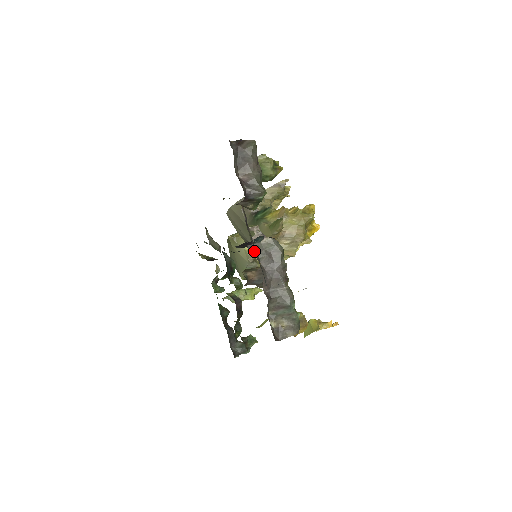
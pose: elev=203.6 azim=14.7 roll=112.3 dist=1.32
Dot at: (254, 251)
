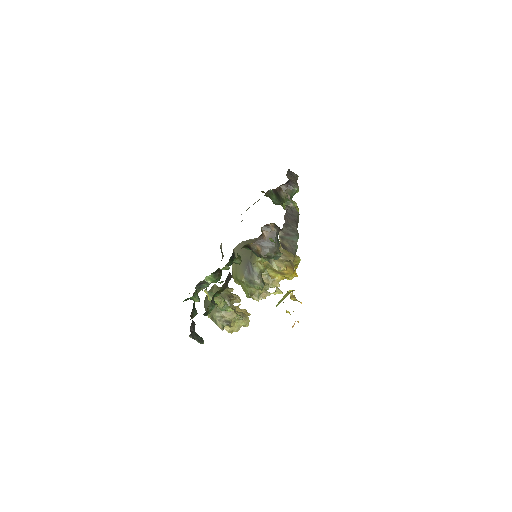
Dot at: occluded
